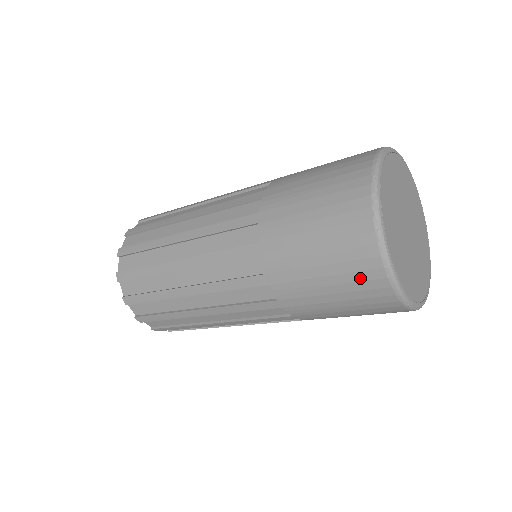
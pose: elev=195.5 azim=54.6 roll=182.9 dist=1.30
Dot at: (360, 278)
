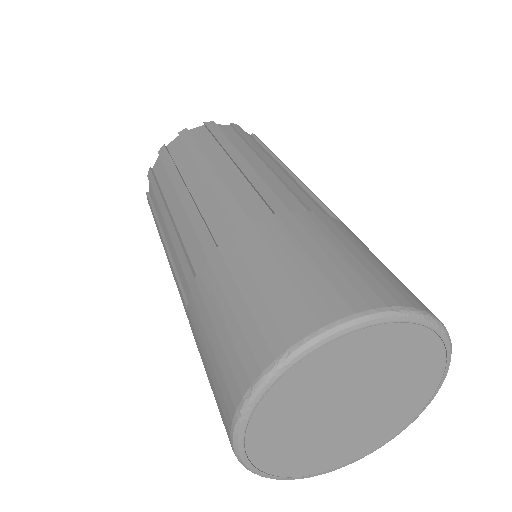
Dot at: occluded
